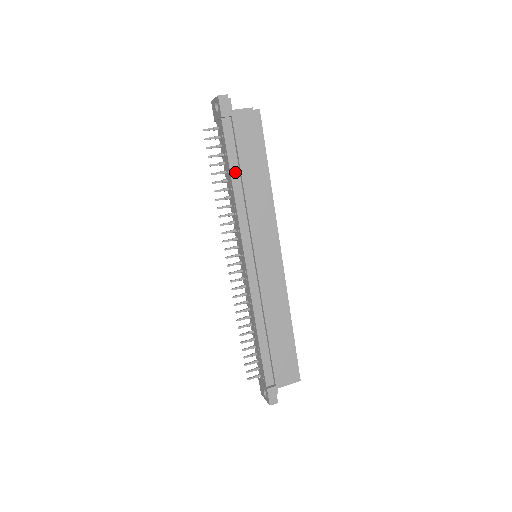
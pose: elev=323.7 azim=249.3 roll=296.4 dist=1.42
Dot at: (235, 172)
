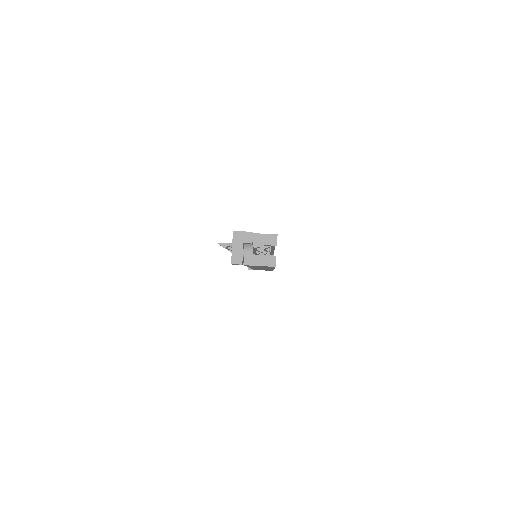
Dot at: occluded
